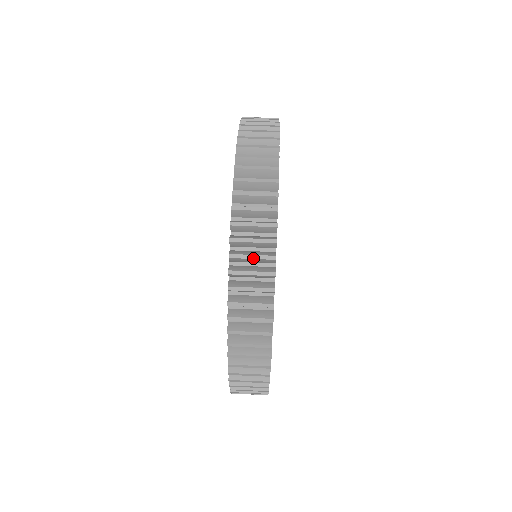
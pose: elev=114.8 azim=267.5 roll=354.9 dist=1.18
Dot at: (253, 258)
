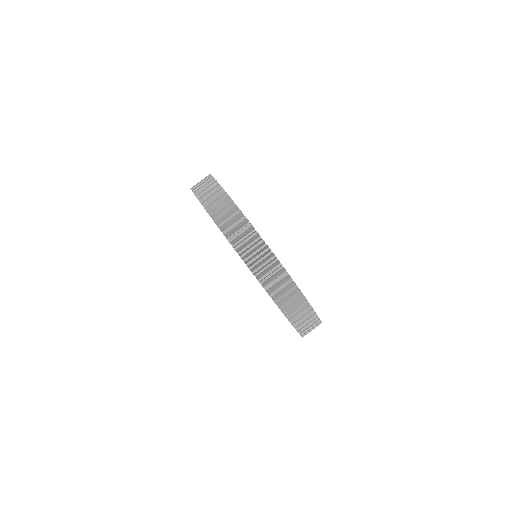
Dot at: (247, 241)
